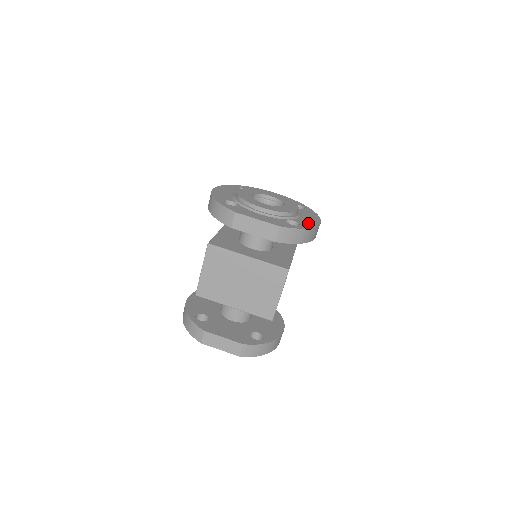
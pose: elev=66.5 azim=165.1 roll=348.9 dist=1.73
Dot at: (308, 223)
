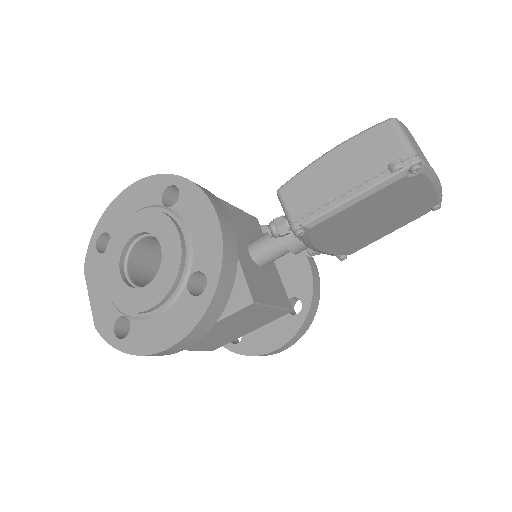
Dot at: (142, 341)
